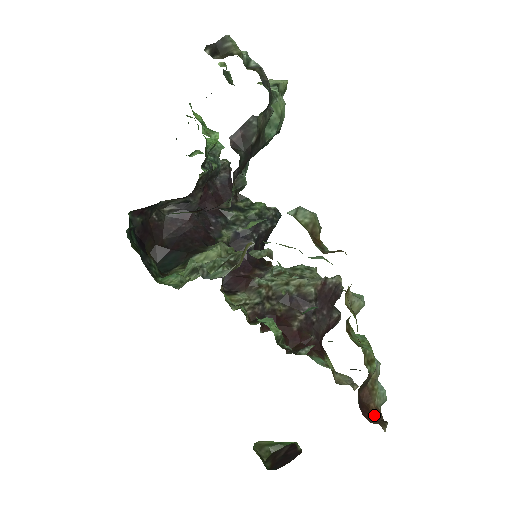
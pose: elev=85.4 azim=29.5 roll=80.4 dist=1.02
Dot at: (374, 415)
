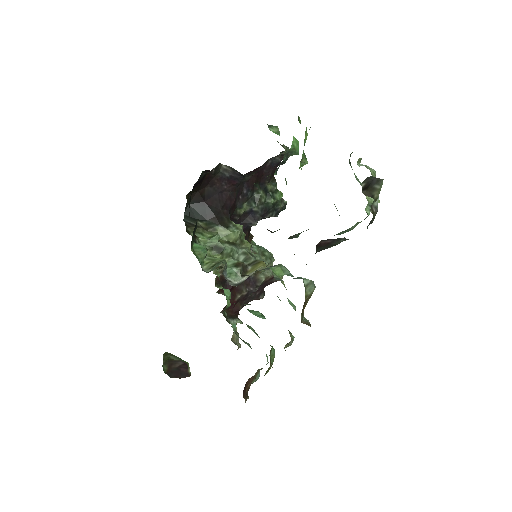
Dot at: (246, 391)
